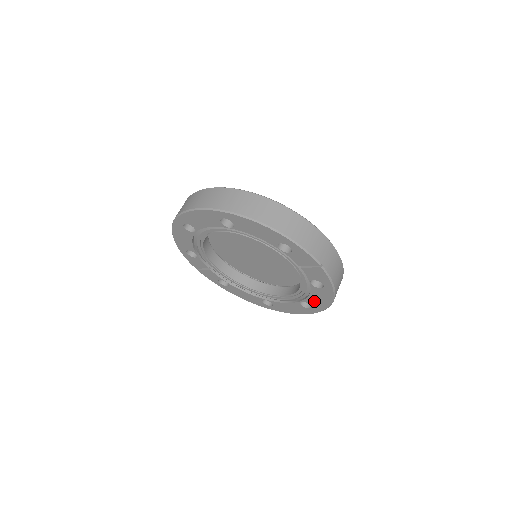
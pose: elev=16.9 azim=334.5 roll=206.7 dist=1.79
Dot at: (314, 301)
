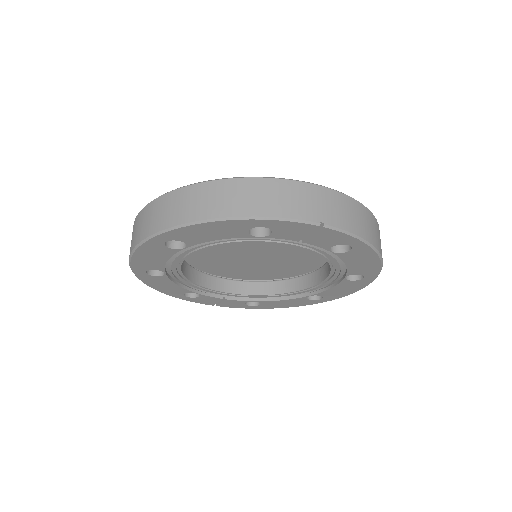
Dot at: (359, 268)
